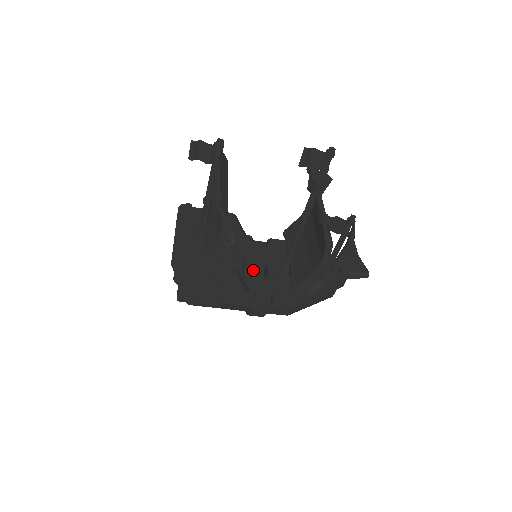
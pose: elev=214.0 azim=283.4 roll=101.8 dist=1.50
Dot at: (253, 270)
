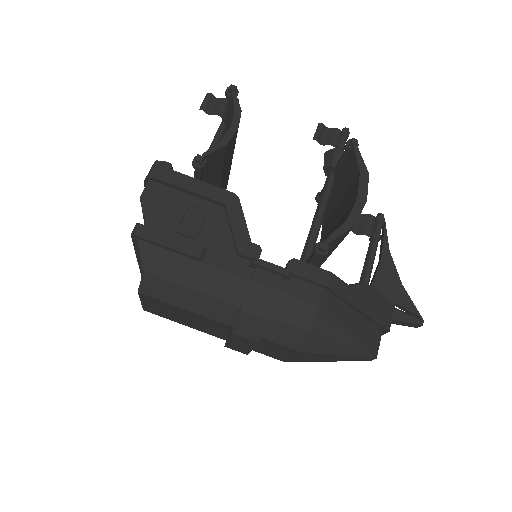
Dot at: occluded
